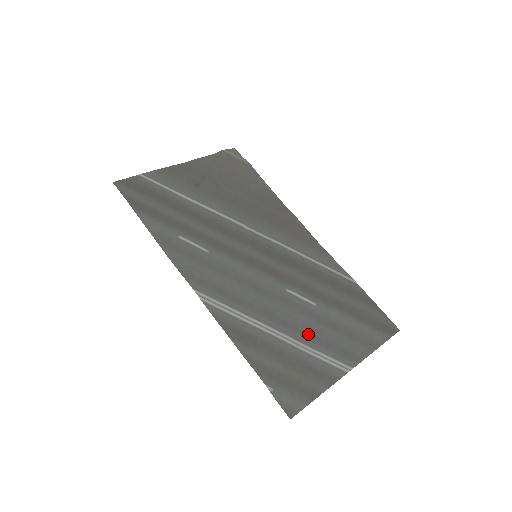
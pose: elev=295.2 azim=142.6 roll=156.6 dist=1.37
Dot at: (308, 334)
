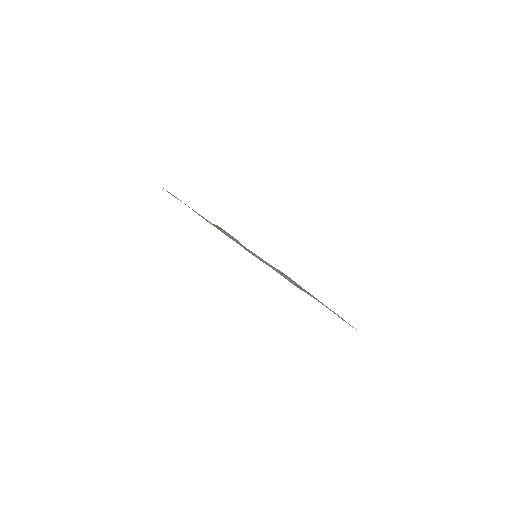
Dot at: occluded
